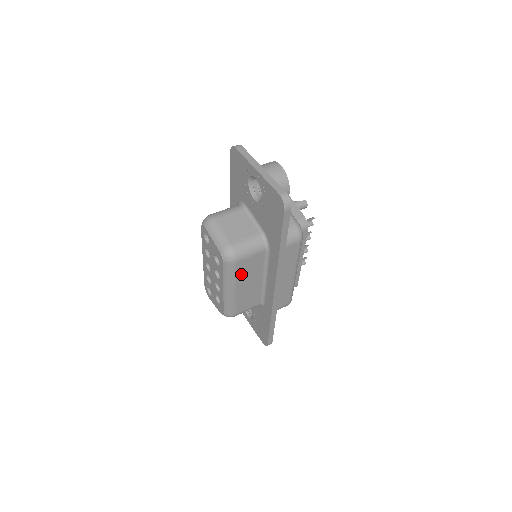
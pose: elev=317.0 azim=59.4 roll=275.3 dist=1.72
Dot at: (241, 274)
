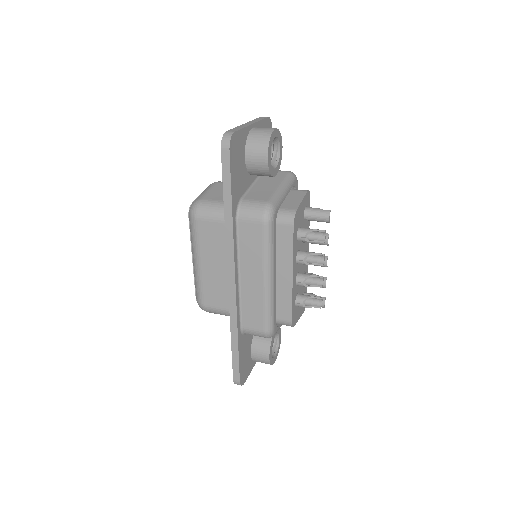
Dot at: (204, 242)
